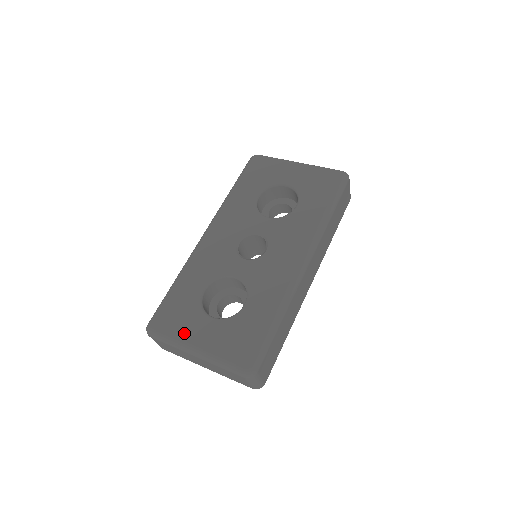
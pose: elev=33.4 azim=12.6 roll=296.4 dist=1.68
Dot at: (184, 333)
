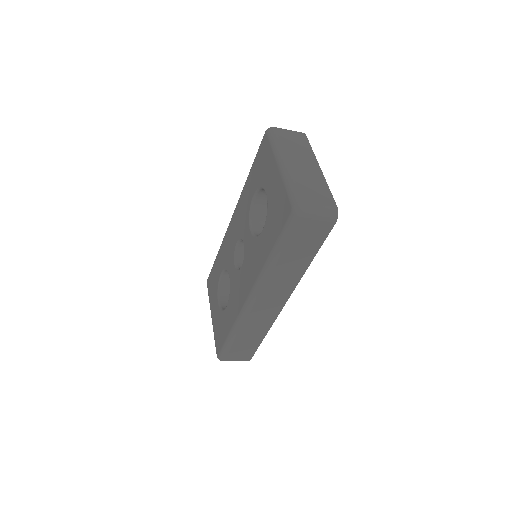
Dot at: (211, 301)
